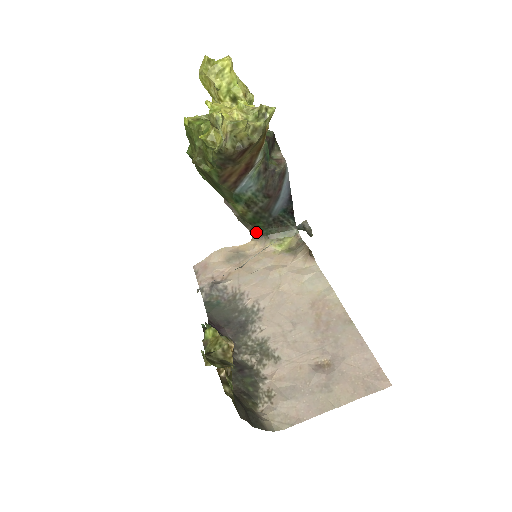
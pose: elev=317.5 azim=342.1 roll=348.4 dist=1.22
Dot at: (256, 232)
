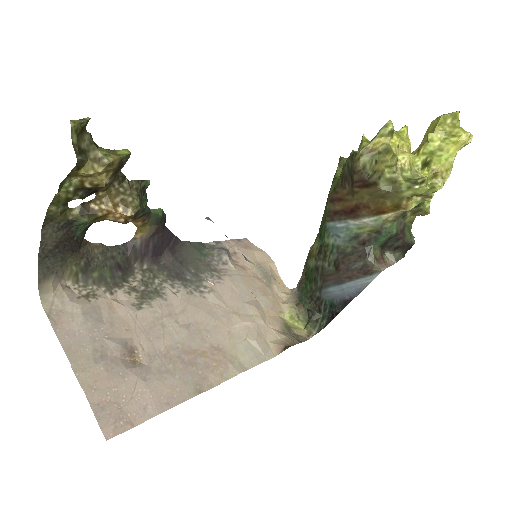
Dot at: (300, 288)
